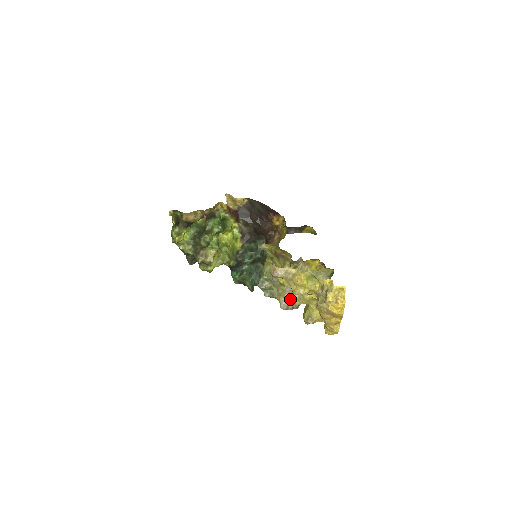
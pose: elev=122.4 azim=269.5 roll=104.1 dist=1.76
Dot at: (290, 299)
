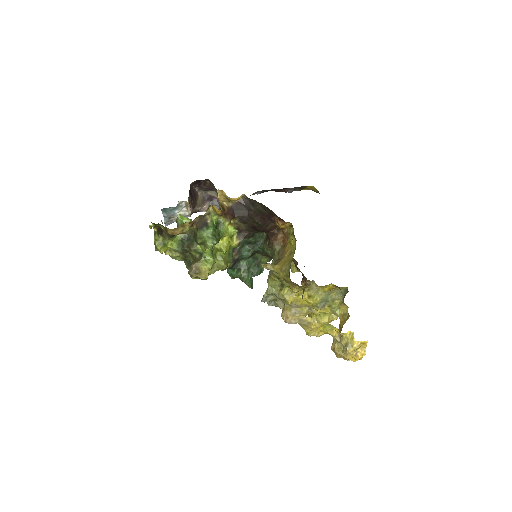
Dot at: (297, 313)
